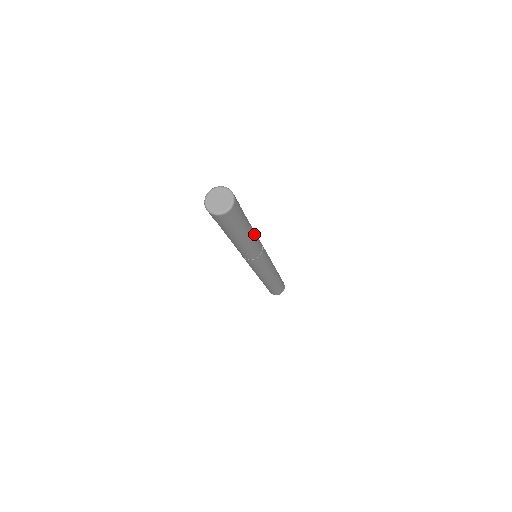
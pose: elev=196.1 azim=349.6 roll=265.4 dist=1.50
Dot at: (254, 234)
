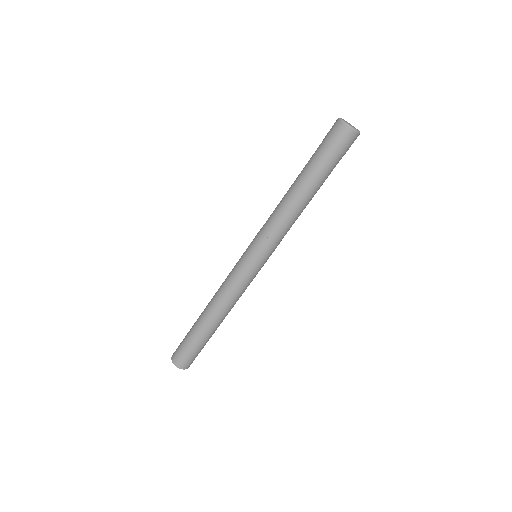
Dot at: occluded
